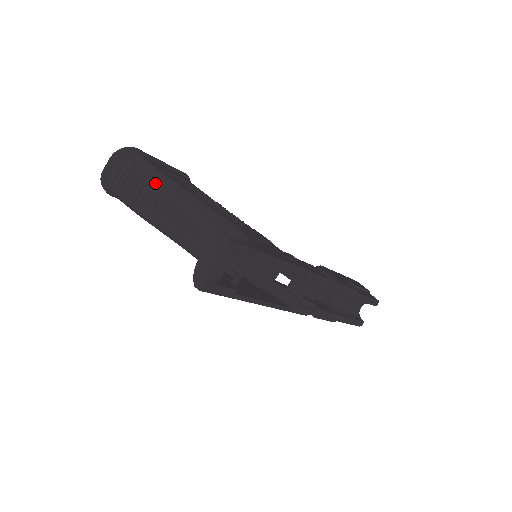
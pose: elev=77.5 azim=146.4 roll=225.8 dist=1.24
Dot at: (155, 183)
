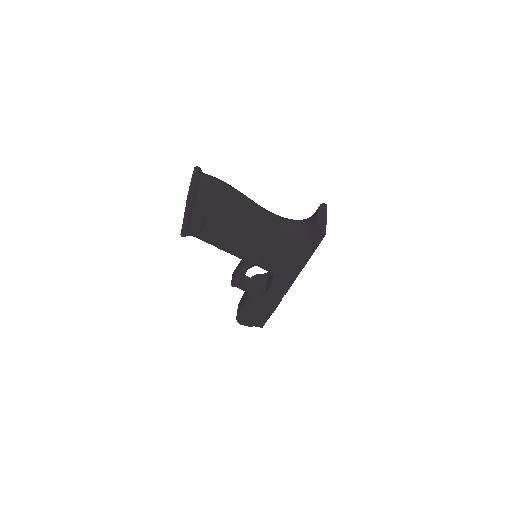
Dot at: (235, 189)
